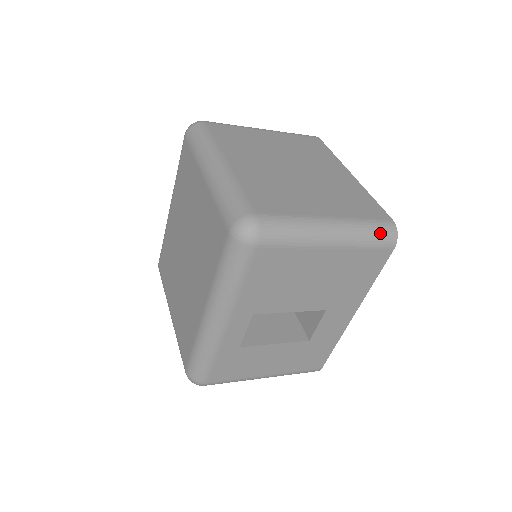
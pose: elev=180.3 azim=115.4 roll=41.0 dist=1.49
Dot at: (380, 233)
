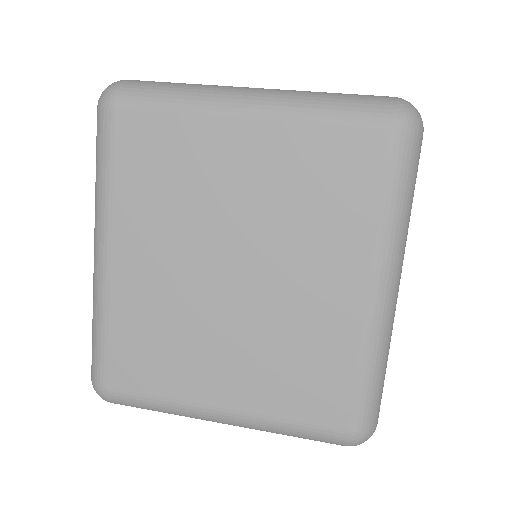
Dot at: occluded
